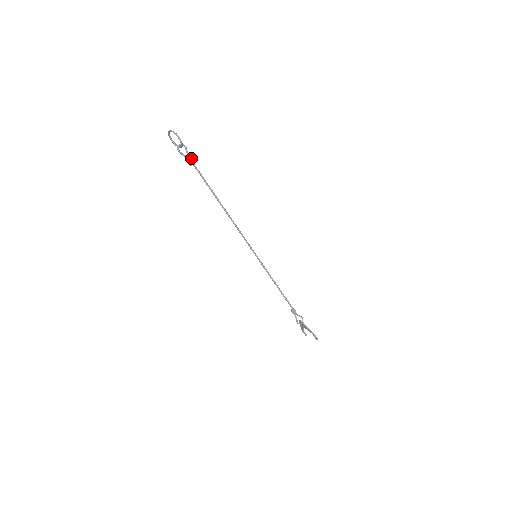
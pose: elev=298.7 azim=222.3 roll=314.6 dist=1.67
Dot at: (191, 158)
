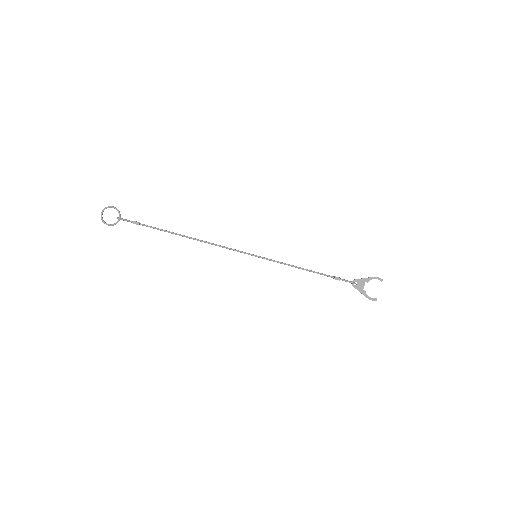
Dot at: (134, 221)
